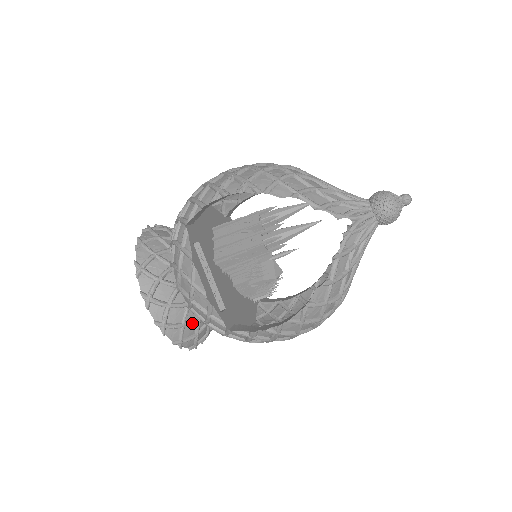
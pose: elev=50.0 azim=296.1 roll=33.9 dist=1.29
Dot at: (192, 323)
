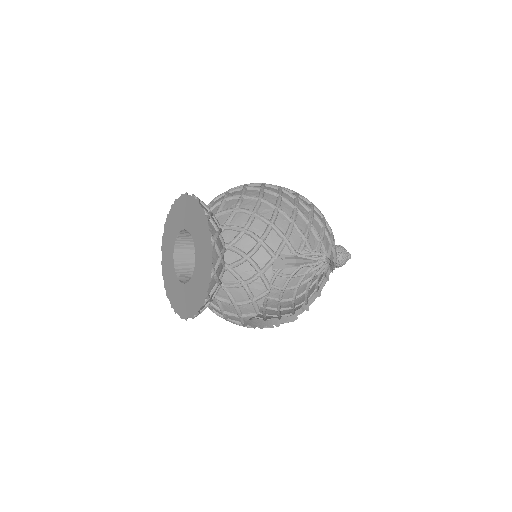
Dot at: occluded
